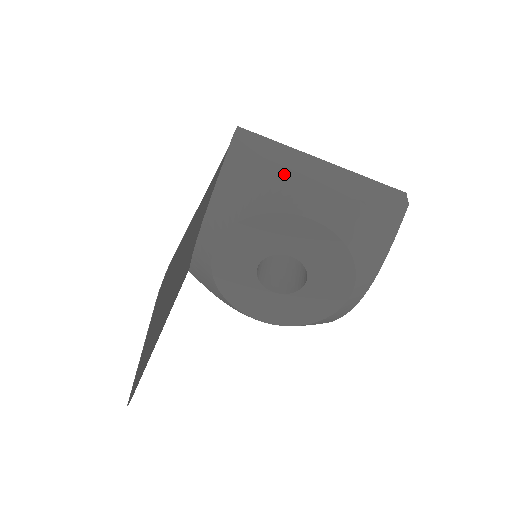
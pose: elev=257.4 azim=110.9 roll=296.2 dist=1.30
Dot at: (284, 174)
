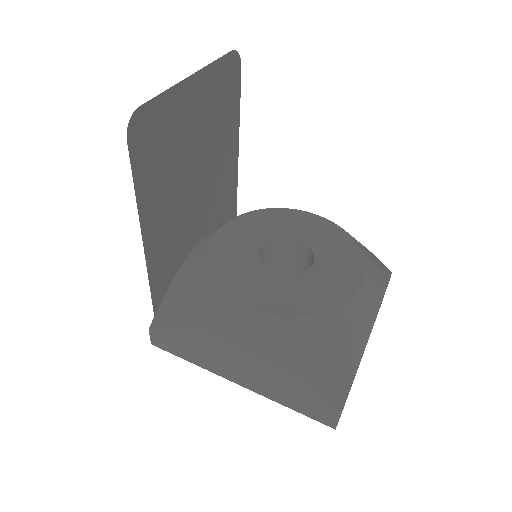
Dot at: occluded
